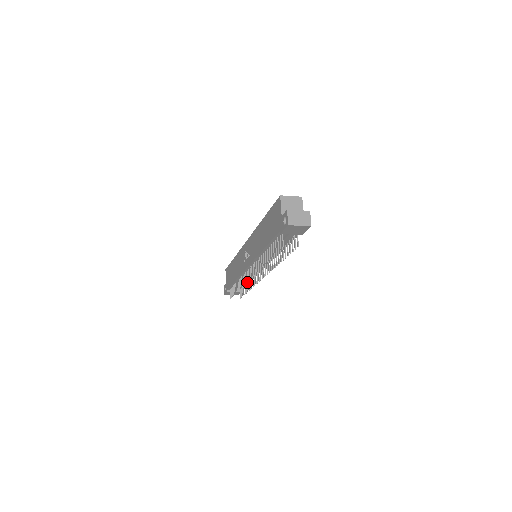
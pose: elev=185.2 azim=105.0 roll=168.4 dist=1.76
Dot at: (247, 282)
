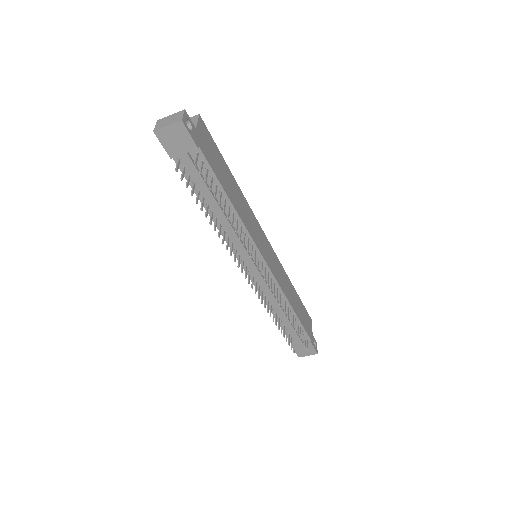
Dot at: (292, 315)
